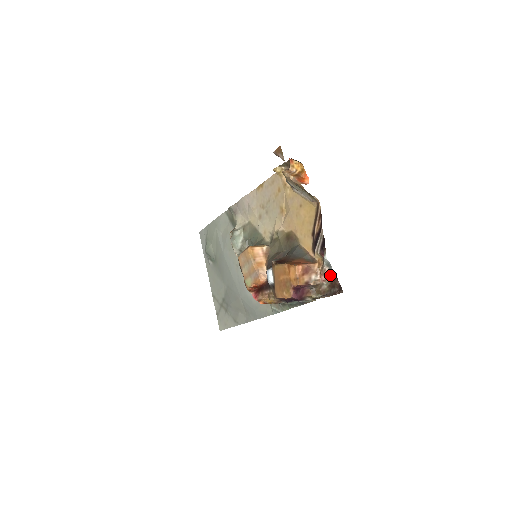
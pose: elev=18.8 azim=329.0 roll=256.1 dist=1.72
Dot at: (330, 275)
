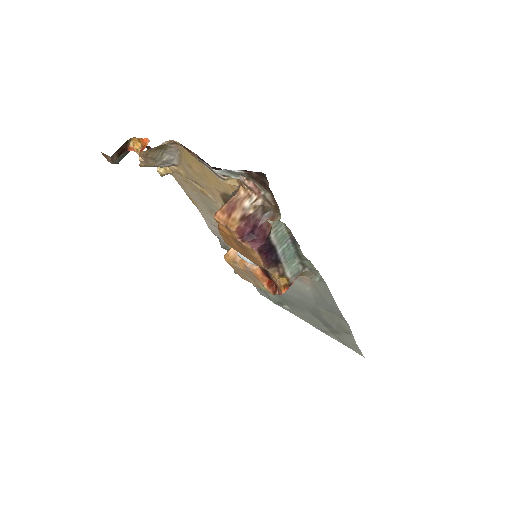
Dot at: (248, 179)
